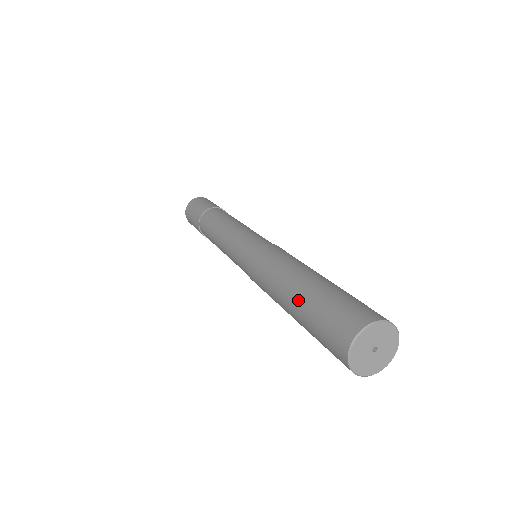
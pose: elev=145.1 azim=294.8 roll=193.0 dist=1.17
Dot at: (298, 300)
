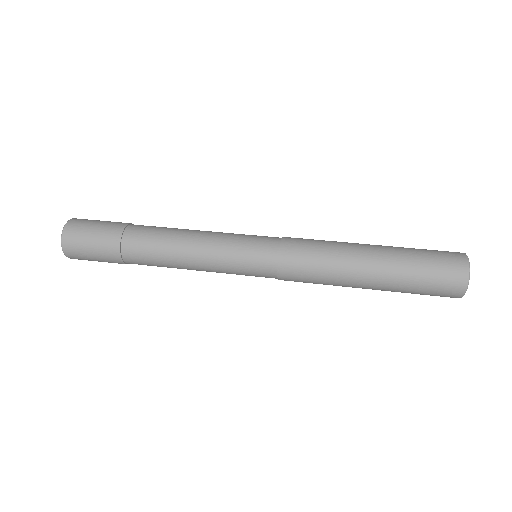
Dot at: (385, 286)
